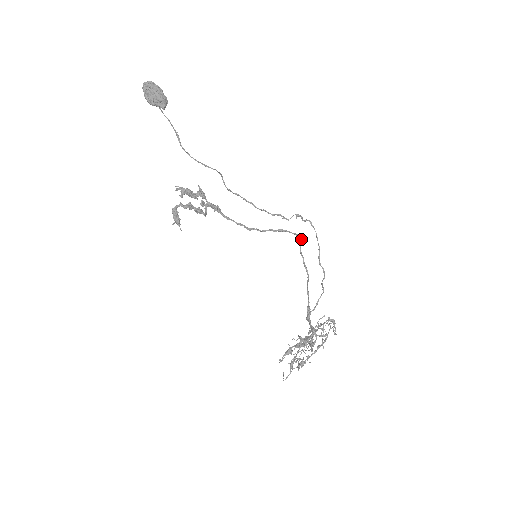
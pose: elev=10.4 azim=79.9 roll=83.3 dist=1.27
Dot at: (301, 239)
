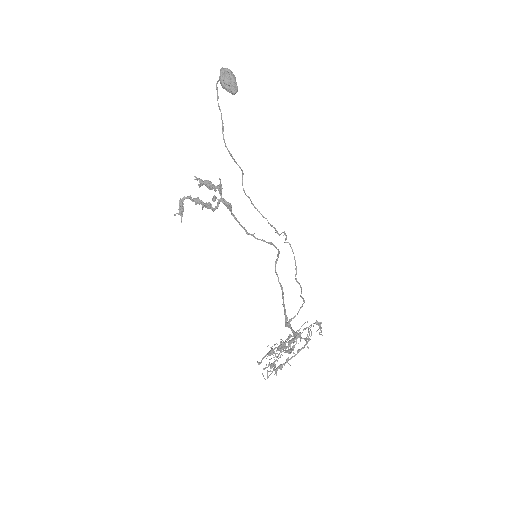
Dot at: (277, 260)
